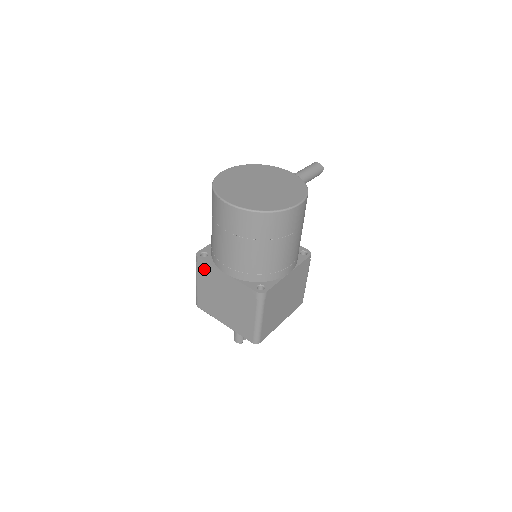
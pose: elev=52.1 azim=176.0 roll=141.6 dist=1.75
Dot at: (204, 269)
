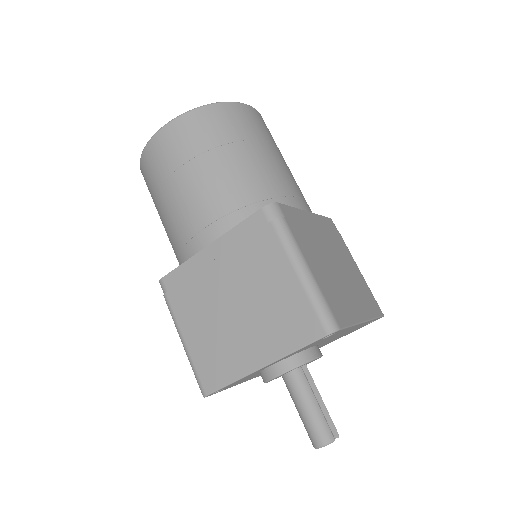
Dot at: (178, 287)
